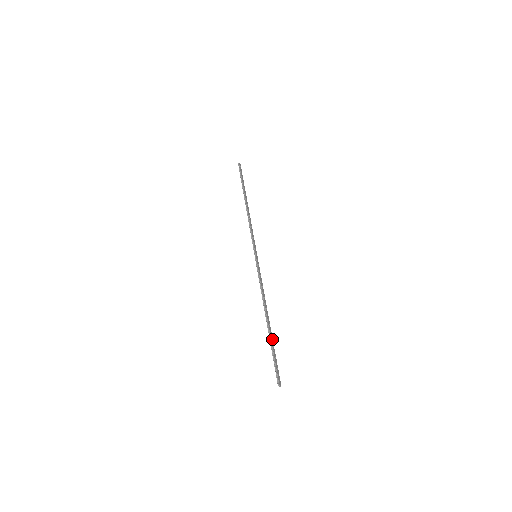
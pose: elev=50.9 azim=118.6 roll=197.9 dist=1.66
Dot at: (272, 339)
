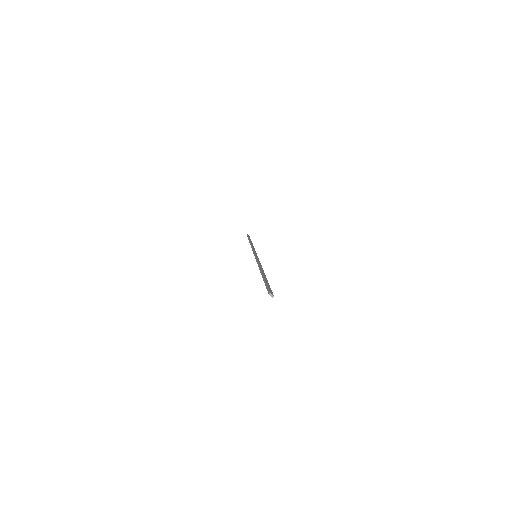
Dot at: (266, 279)
